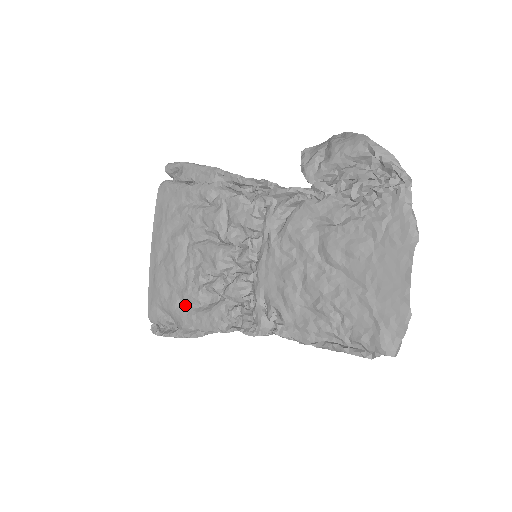
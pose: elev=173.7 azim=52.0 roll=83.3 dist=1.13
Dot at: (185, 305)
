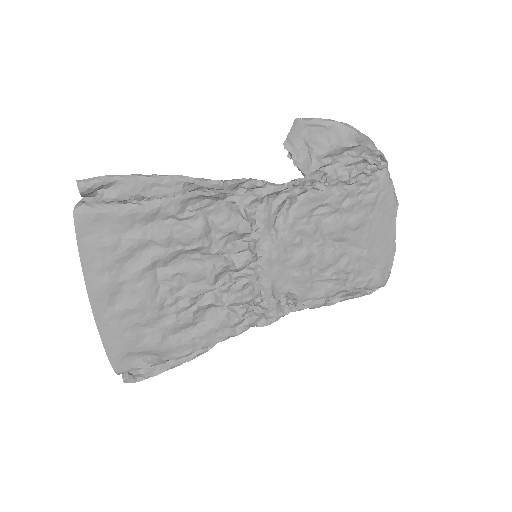
Dot at: (173, 335)
